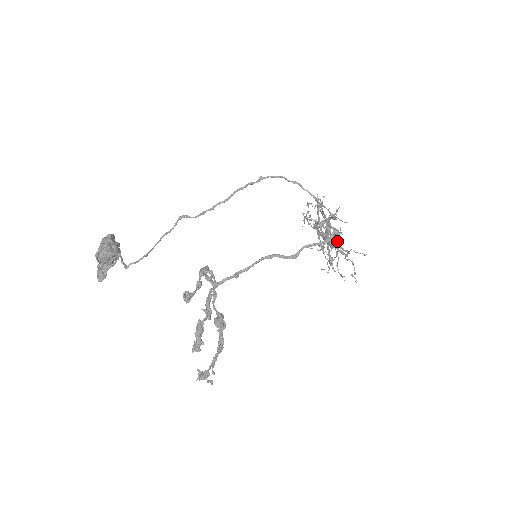
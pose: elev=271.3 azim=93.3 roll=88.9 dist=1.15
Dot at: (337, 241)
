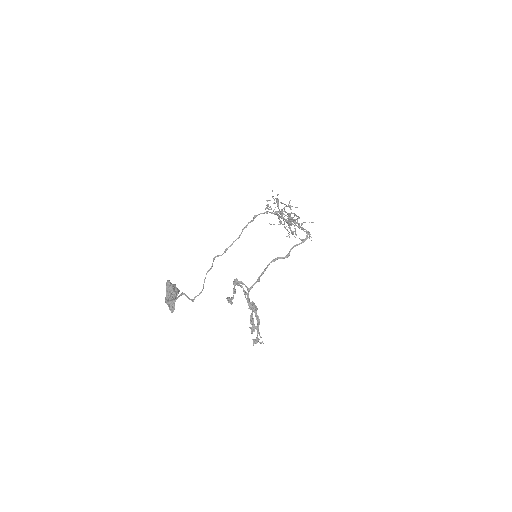
Dot at: (296, 223)
